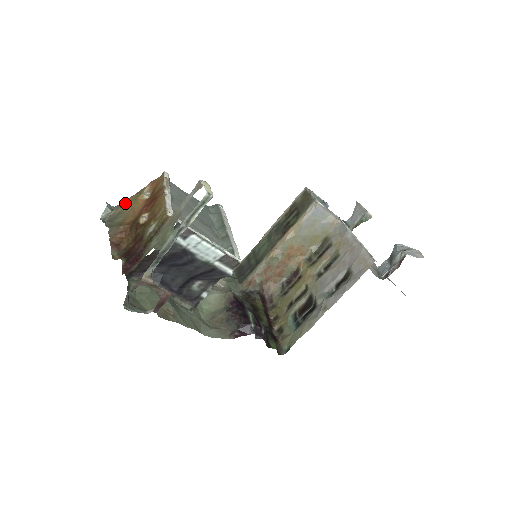
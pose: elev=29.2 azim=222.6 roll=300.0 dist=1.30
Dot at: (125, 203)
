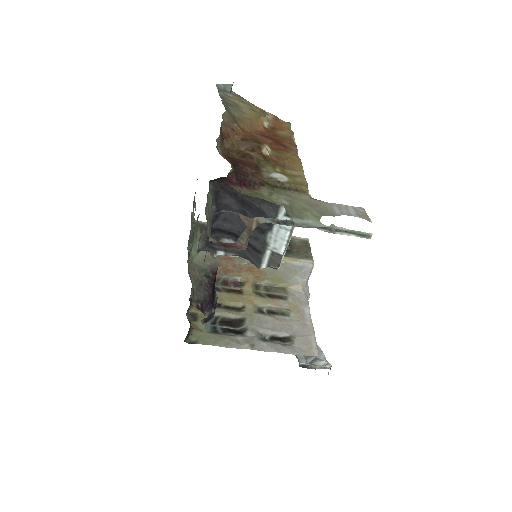
Dot at: (247, 104)
